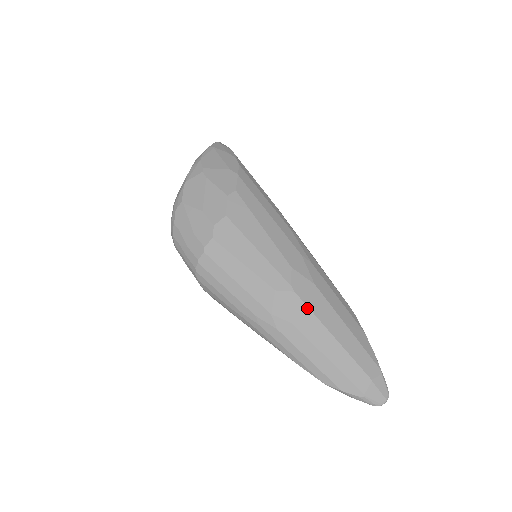
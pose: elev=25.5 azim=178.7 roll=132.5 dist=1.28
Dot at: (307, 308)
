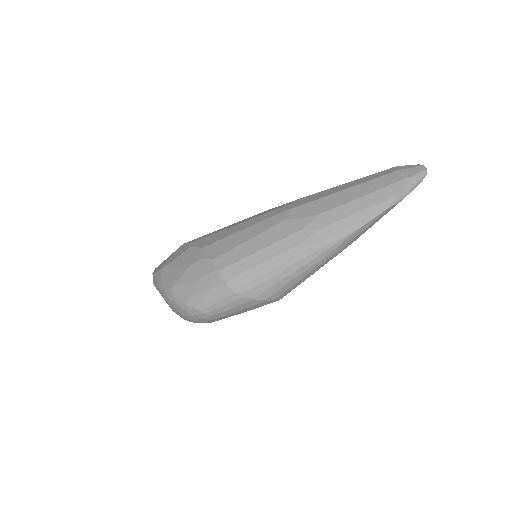
Dot at: (311, 202)
